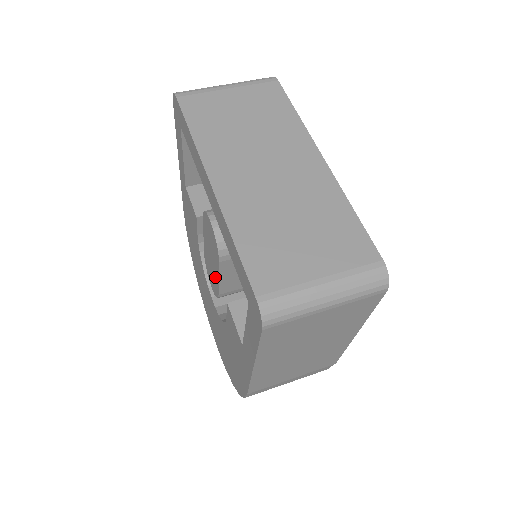
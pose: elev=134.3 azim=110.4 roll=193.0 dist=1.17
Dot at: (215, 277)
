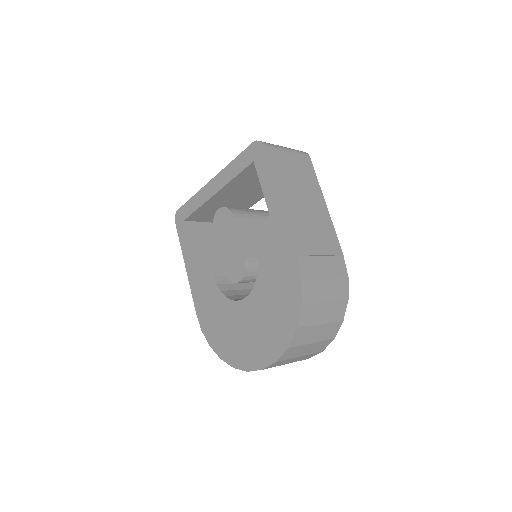
Dot at: (236, 248)
